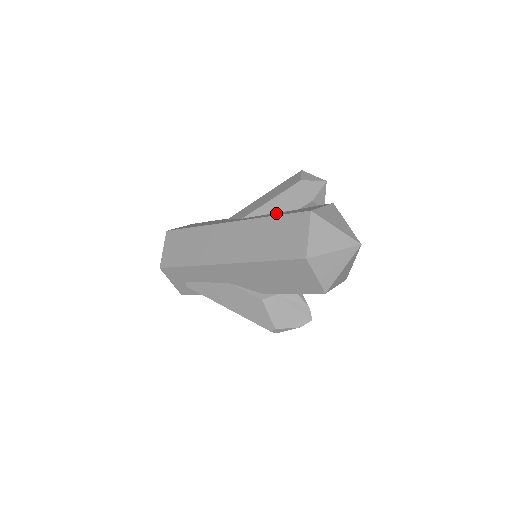
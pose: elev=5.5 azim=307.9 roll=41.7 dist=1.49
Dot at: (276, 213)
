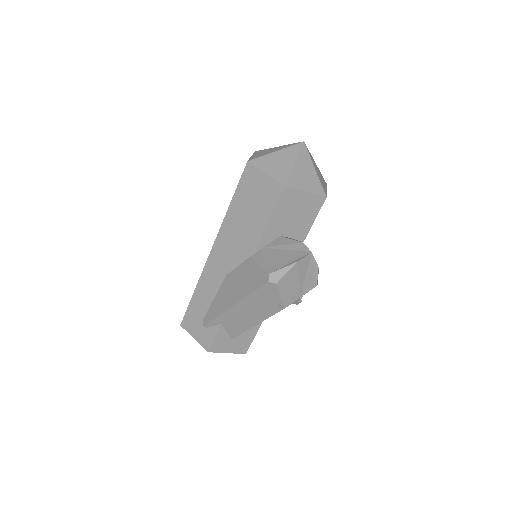
Dot at: occluded
